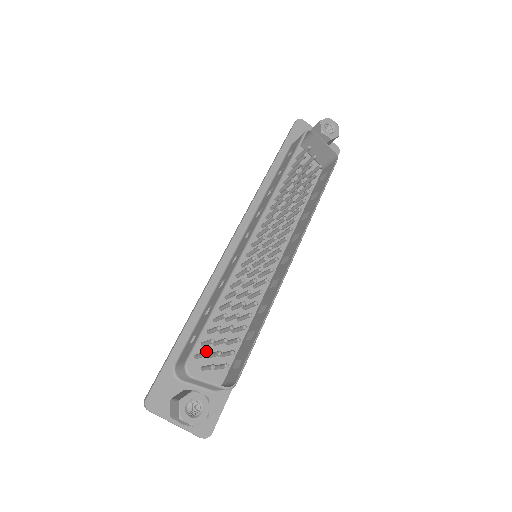
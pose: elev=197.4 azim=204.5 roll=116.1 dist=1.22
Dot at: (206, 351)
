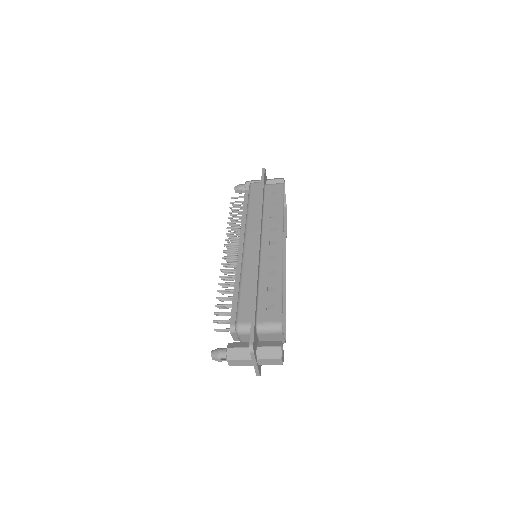
Dot at: occluded
